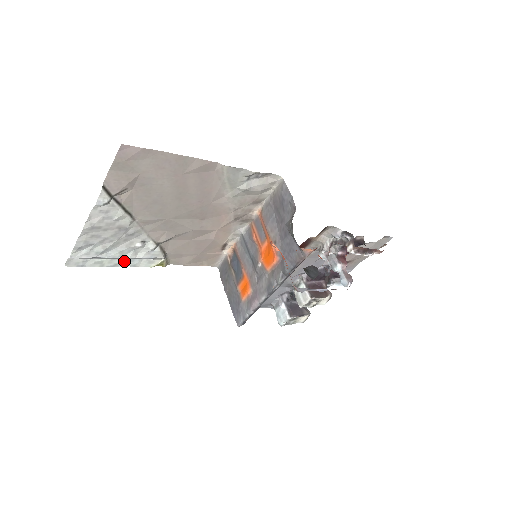
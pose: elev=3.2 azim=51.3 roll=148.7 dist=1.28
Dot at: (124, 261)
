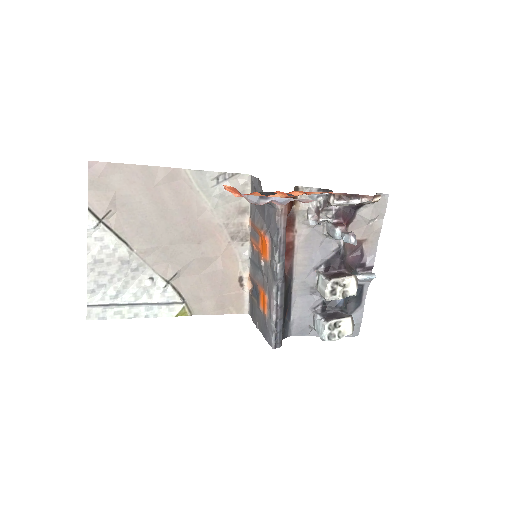
Dot at: (143, 310)
